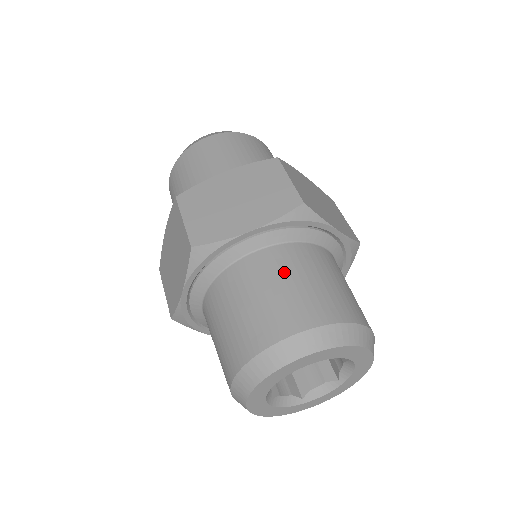
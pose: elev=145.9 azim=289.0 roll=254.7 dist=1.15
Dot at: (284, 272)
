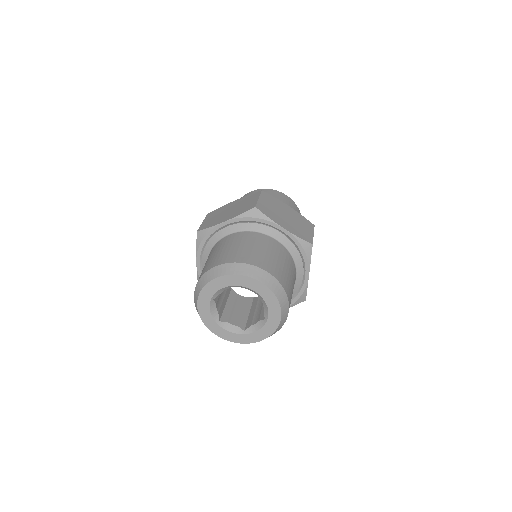
Dot at: (234, 242)
